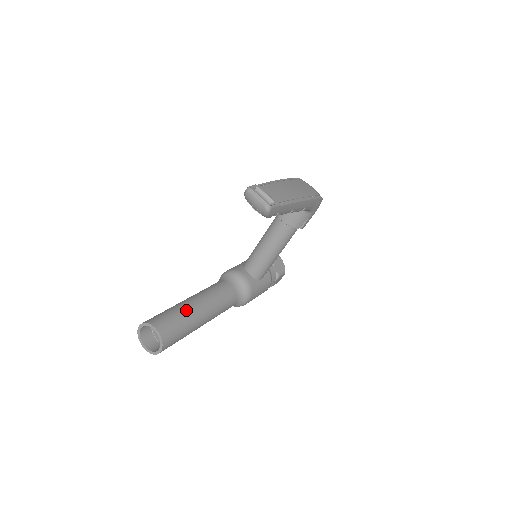
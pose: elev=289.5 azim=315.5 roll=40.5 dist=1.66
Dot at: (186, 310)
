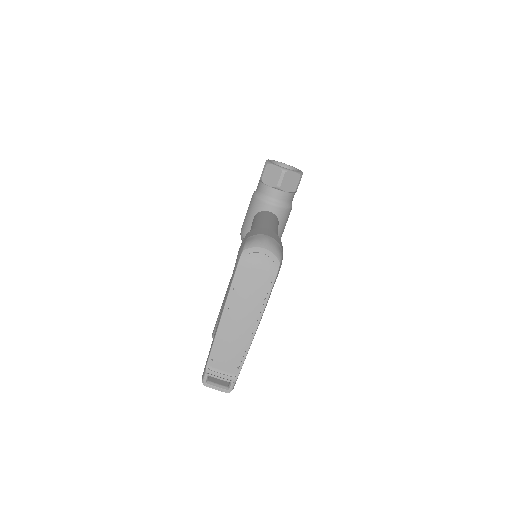
Dot at: occluded
